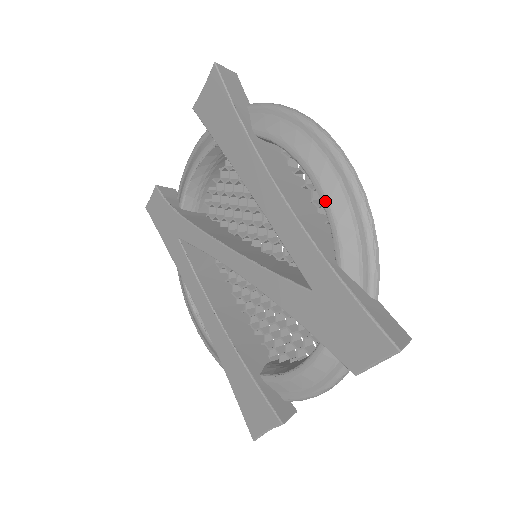
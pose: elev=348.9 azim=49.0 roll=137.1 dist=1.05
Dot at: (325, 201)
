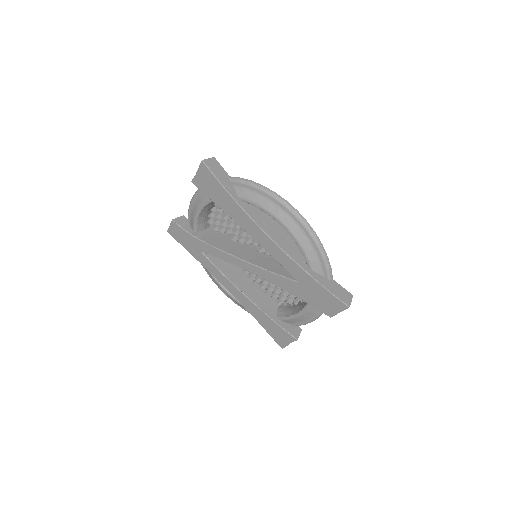
Dot at: (295, 239)
